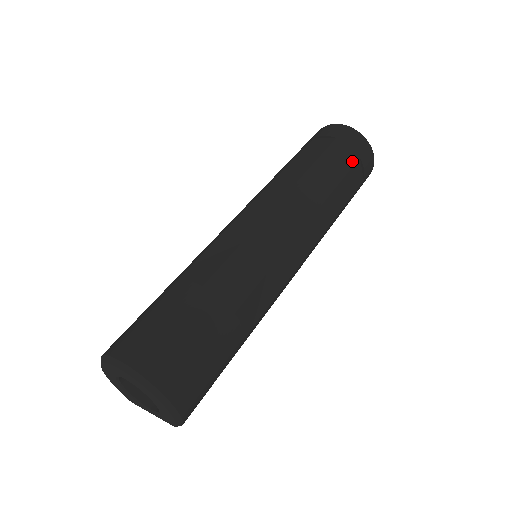
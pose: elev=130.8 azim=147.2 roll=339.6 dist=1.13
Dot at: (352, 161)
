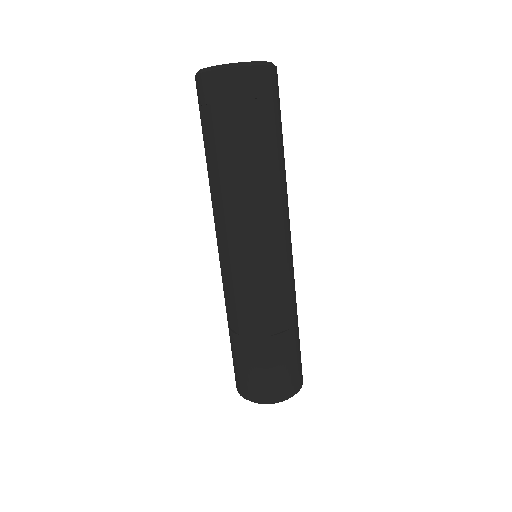
Dot at: occluded
